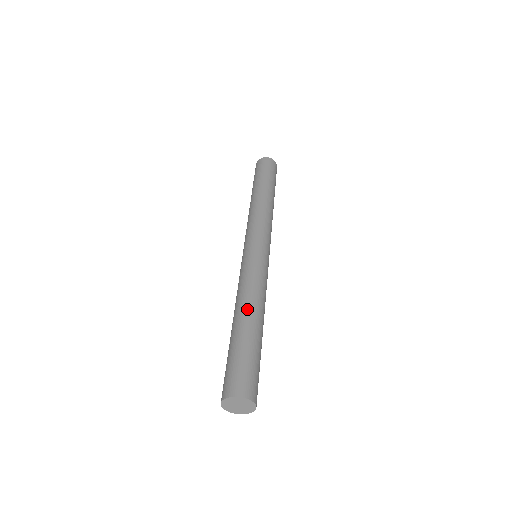
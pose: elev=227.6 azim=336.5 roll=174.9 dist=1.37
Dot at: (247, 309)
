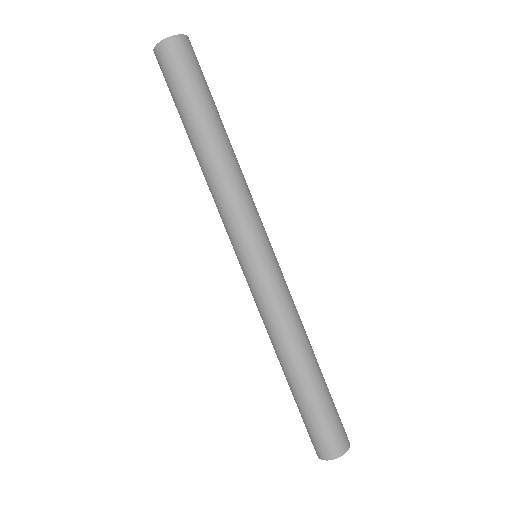
Dot at: (303, 356)
